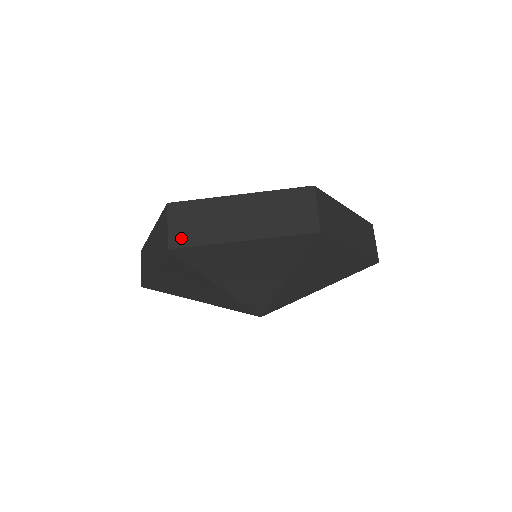
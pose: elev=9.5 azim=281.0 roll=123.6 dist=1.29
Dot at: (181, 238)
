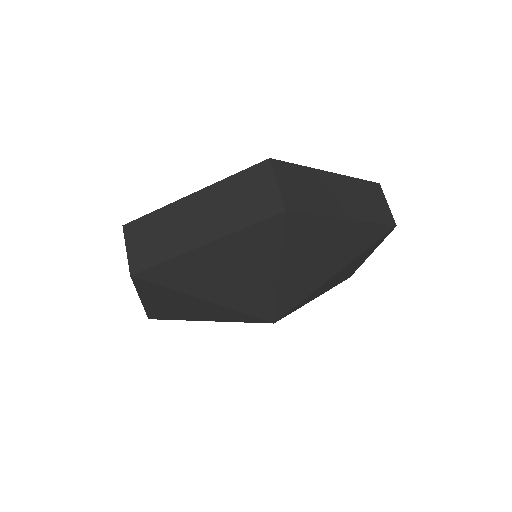
Dot at: (295, 202)
